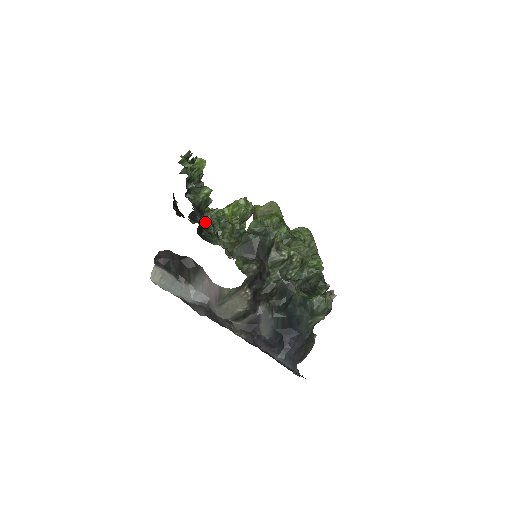
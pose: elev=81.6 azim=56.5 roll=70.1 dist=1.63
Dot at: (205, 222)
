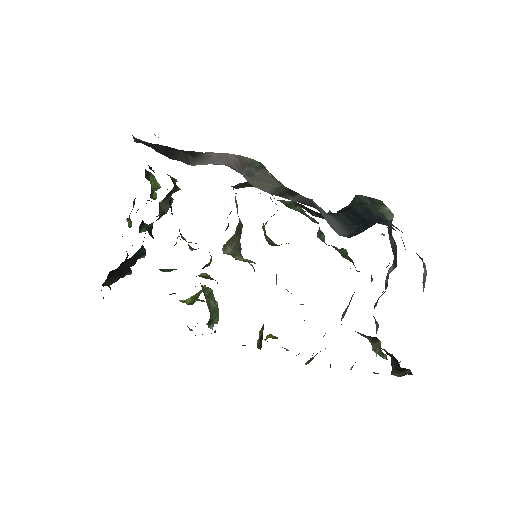
Dot at: occluded
